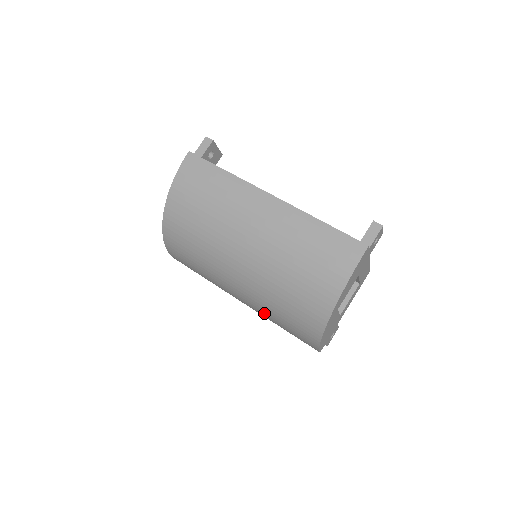
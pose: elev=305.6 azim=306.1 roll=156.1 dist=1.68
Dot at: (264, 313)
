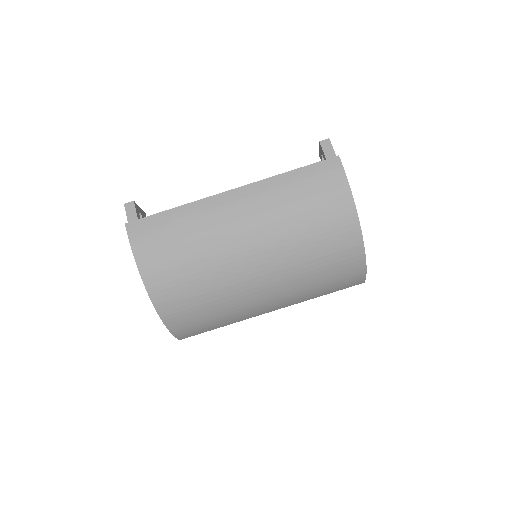
Dot at: (302, 295)
